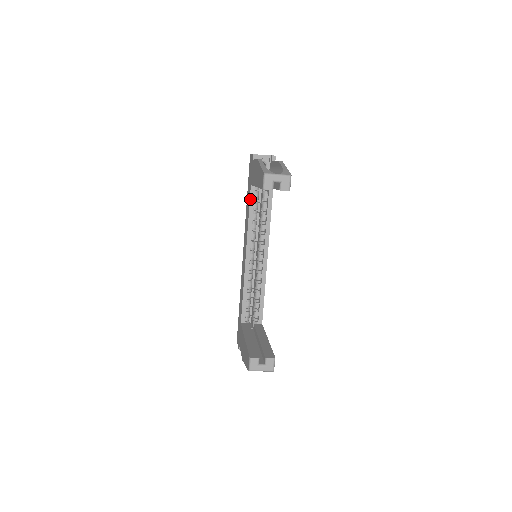
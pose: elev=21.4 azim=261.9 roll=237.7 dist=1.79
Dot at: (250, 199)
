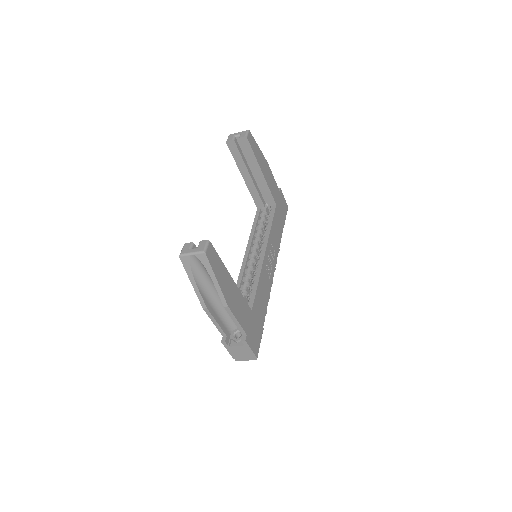
Dot at: (255, 216)
